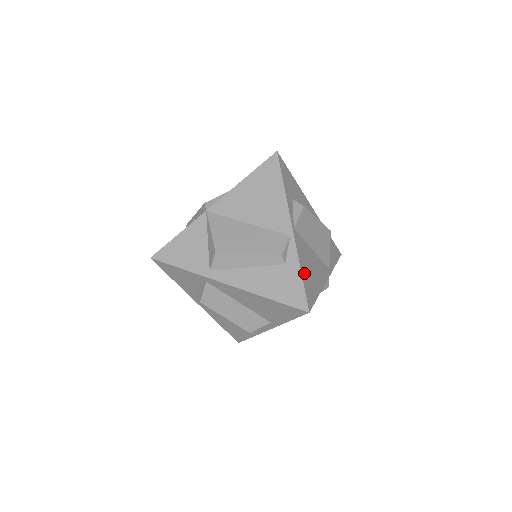
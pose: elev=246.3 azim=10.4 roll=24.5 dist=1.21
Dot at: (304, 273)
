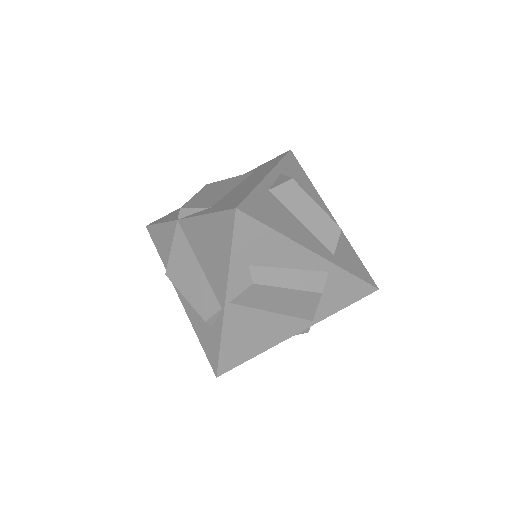
Dot at: (228, 344)
